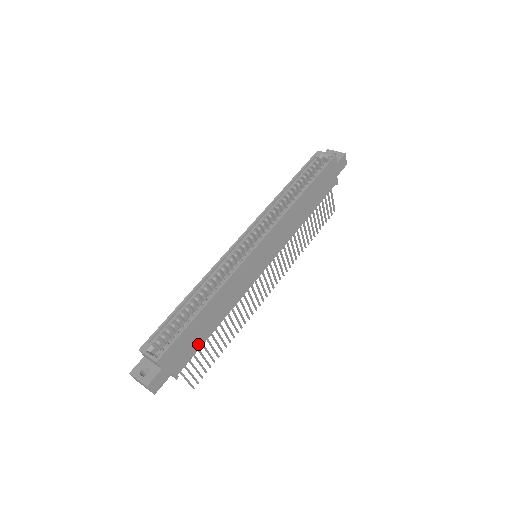
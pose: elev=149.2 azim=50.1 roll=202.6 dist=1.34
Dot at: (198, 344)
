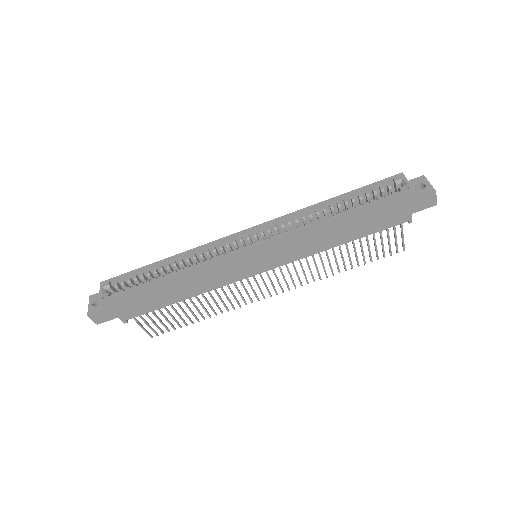
Dot at: (154, 306)
